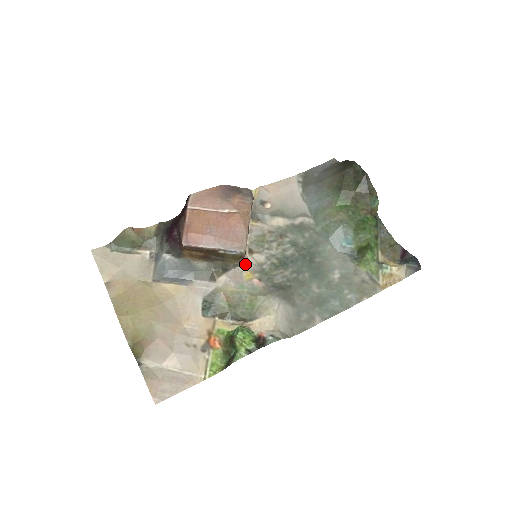
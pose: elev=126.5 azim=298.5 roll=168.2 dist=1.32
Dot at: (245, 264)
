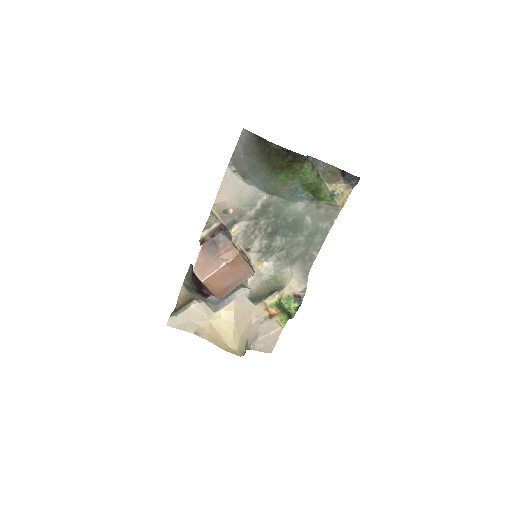
Dot at: (251, 260)
